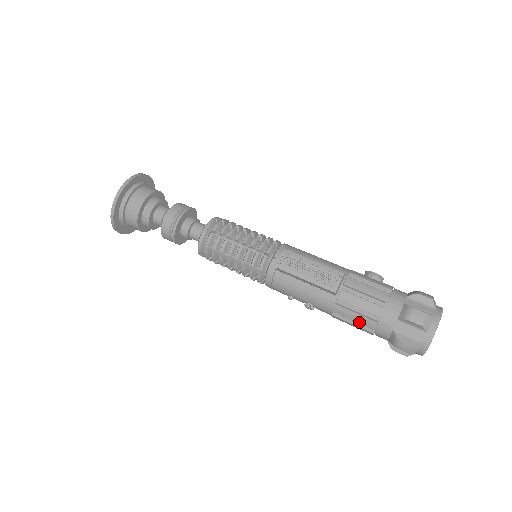
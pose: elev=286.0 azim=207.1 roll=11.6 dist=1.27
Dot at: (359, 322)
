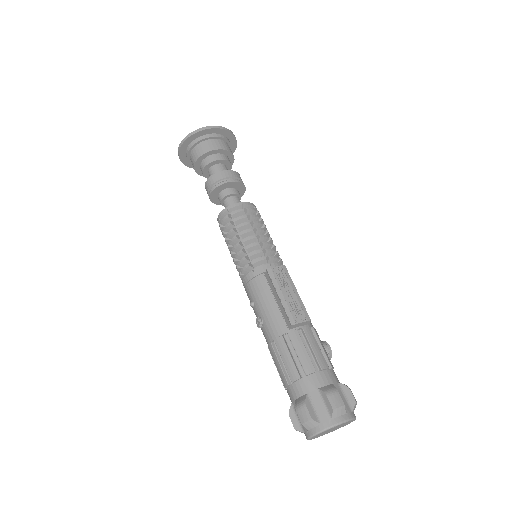
Dot at: (286, 365)
